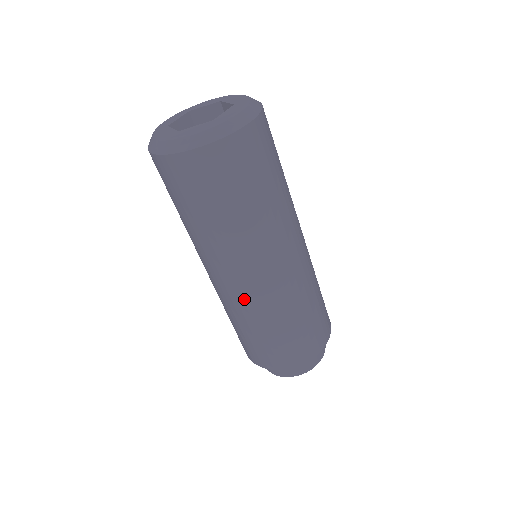
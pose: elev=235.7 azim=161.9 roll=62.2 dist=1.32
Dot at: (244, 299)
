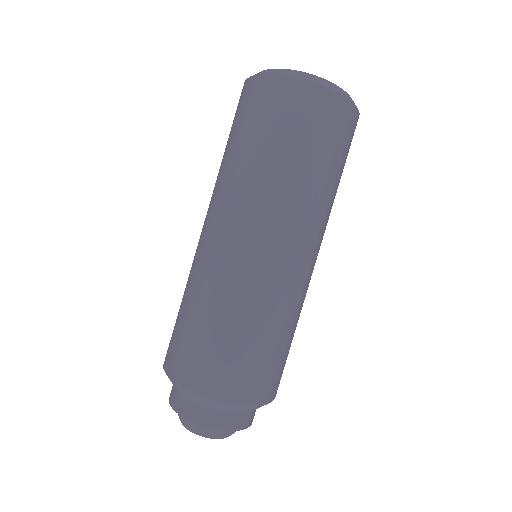
Dot at: (202, 256)
